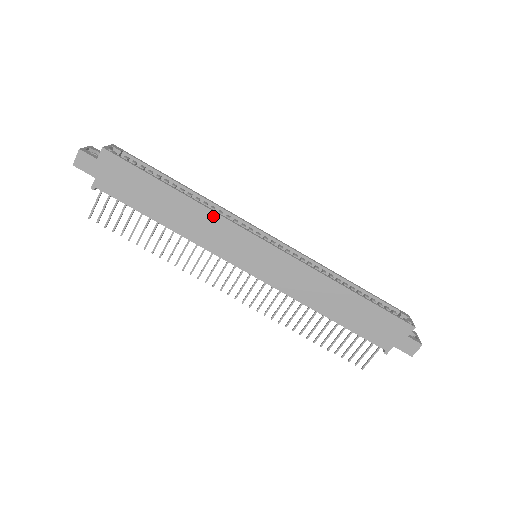
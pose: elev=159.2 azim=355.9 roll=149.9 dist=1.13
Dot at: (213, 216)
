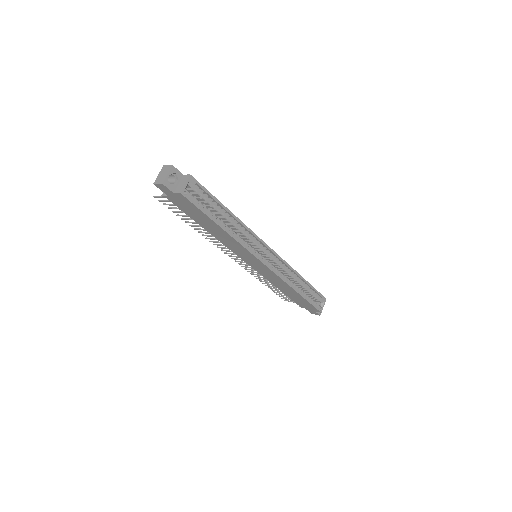
Dot at: (239, 245)
